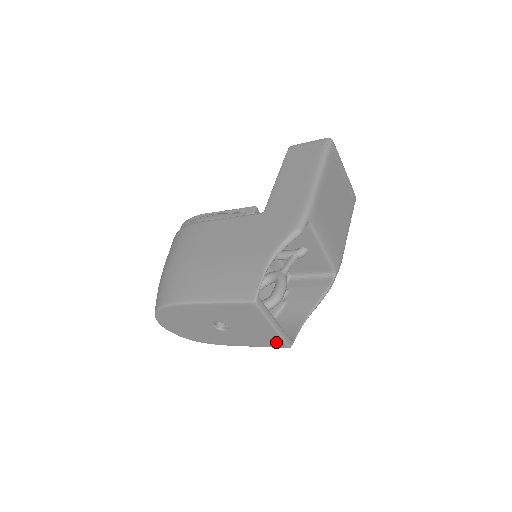
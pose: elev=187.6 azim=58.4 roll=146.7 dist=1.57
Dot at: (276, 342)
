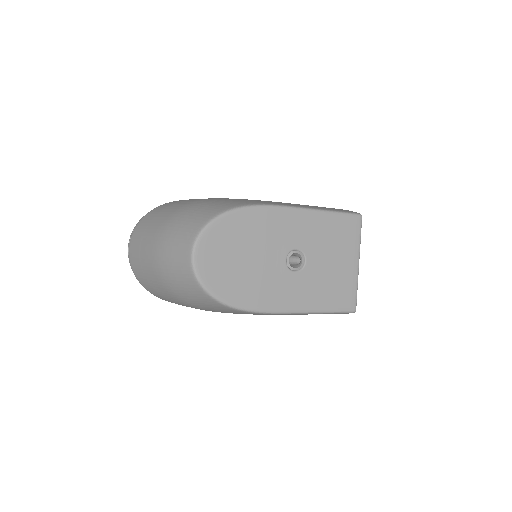
Dot at: (347, 297)
